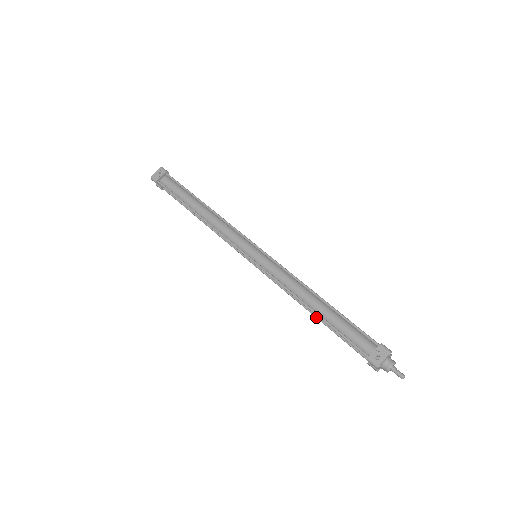
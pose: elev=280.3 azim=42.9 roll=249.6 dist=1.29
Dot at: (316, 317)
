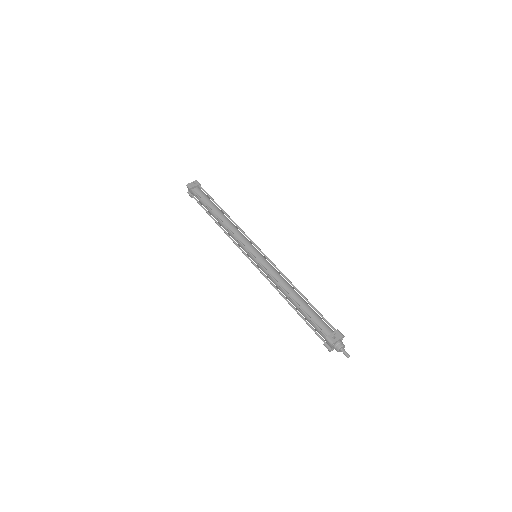
Dot at: (292, 306)
